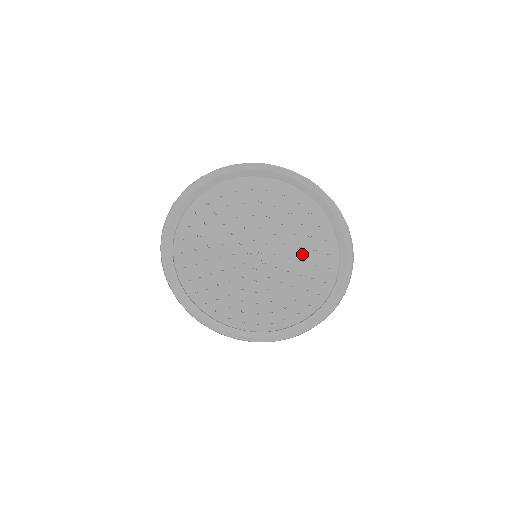
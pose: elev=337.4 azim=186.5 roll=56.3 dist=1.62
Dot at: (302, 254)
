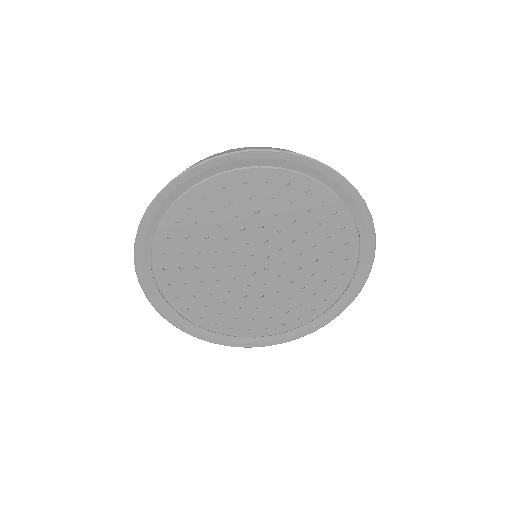
Dot at: (286, 217)
